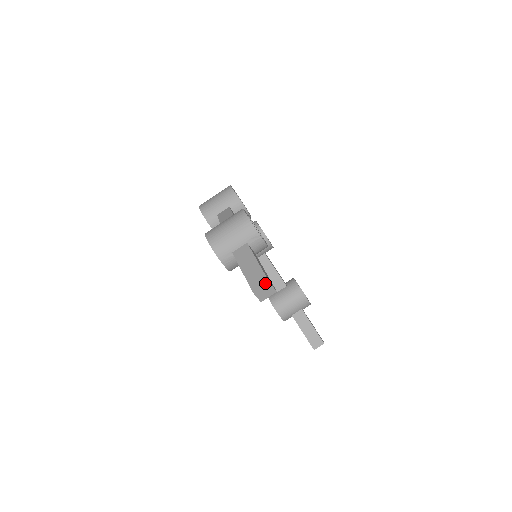
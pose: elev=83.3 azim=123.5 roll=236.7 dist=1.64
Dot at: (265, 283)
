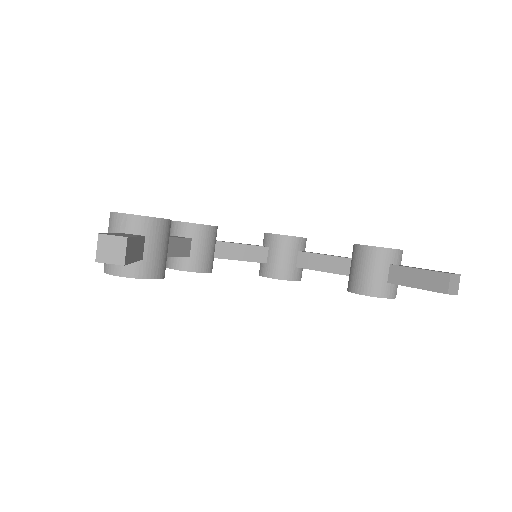
Dot at: occluded
